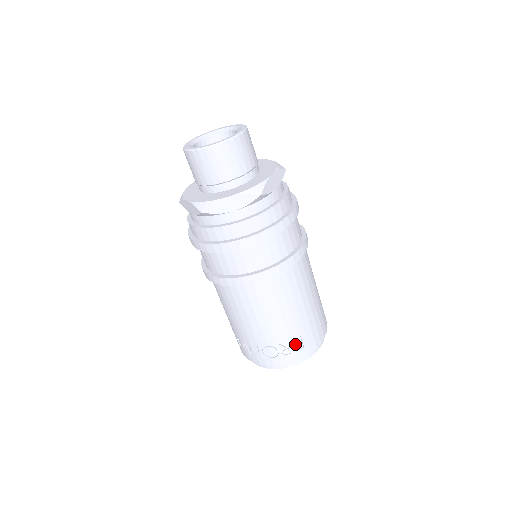
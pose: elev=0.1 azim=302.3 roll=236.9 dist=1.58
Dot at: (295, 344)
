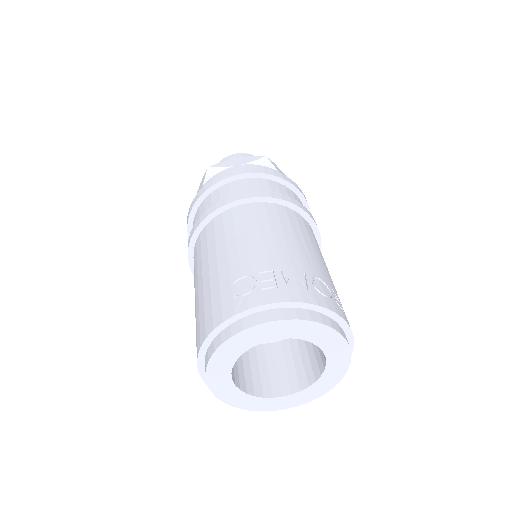
Dot at: (342, 307)
